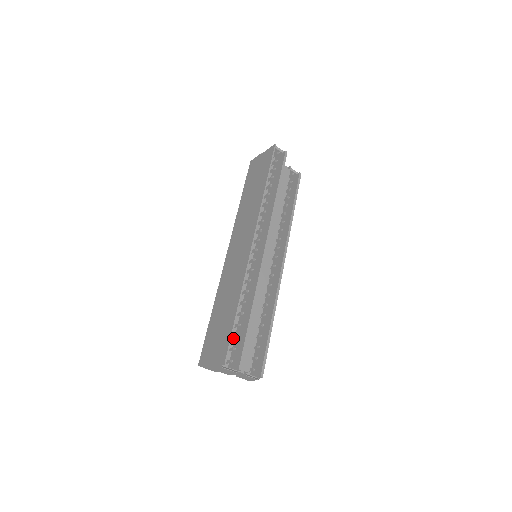
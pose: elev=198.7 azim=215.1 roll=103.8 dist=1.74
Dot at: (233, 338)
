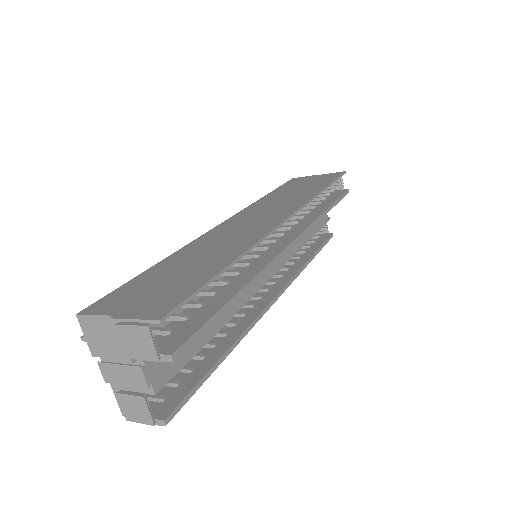
Dot at: (188, 304)
